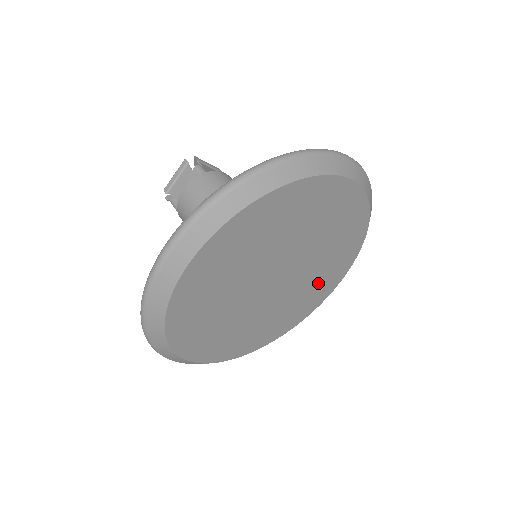
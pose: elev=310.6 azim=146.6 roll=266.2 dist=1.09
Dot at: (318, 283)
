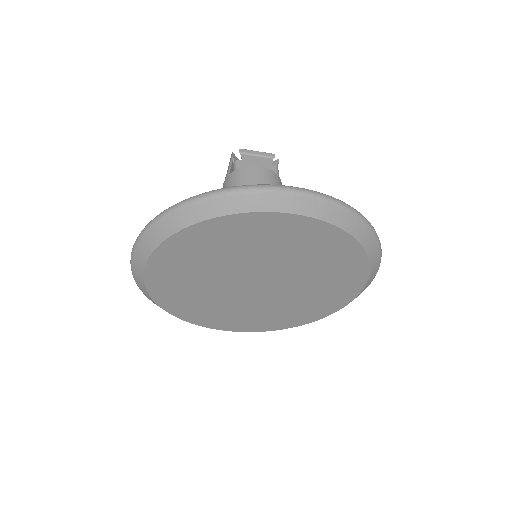
Dot at: (326, 286)
